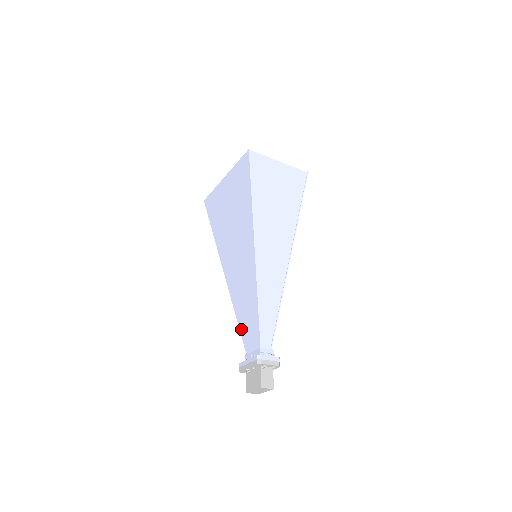
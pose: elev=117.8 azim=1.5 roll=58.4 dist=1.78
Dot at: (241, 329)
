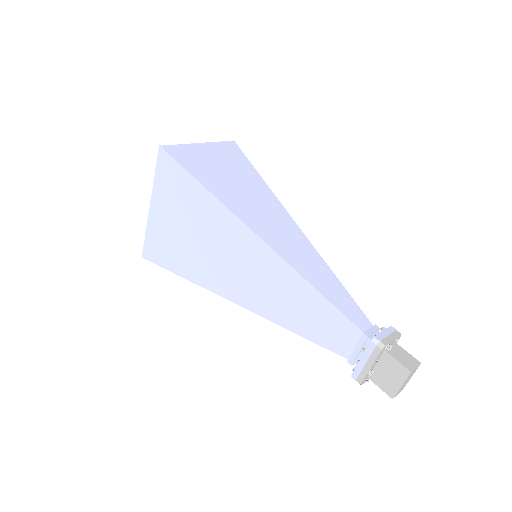
Dot at: (315, 339)
